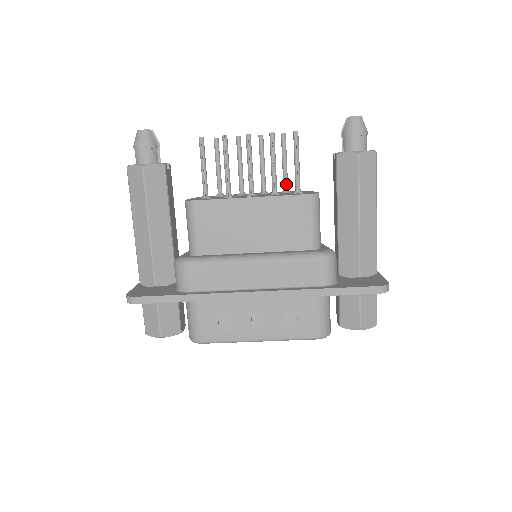
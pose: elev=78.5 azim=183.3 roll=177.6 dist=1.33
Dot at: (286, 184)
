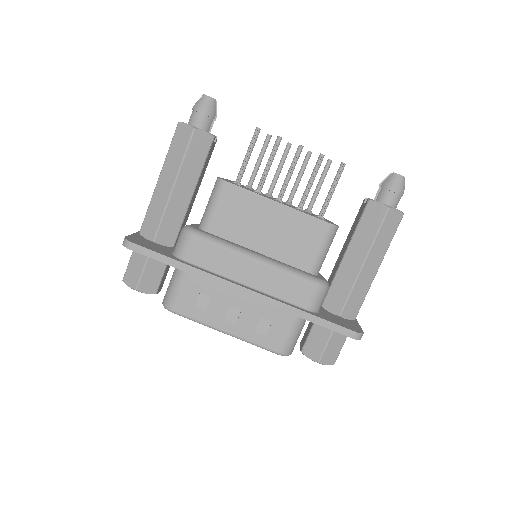
Dot at: (312, 205)
